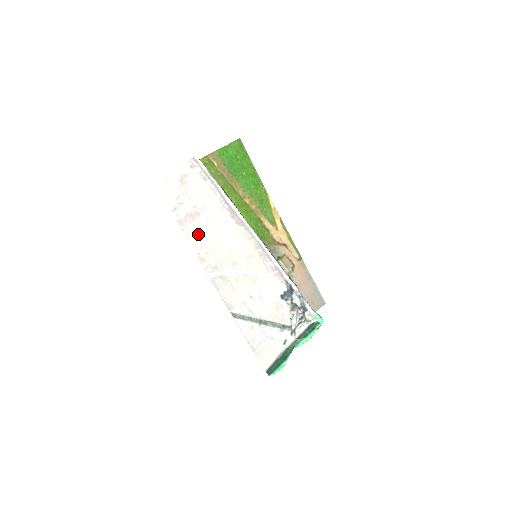
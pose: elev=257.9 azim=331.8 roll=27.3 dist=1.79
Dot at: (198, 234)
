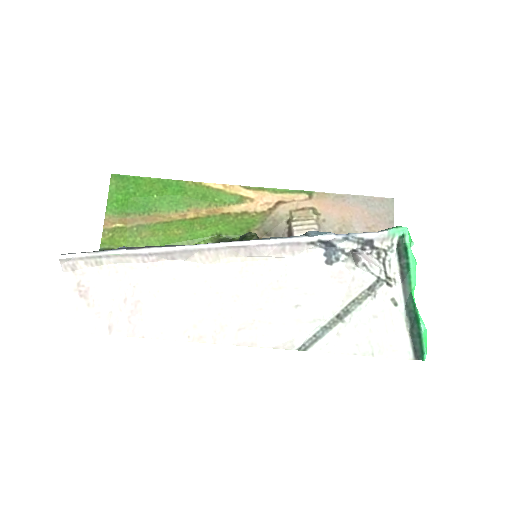
Dot at: (163, 320)
